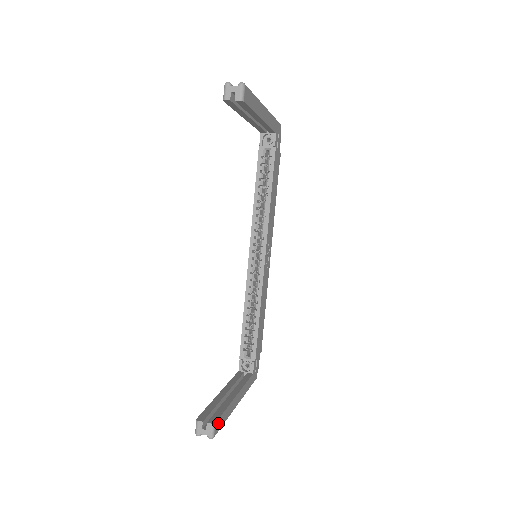
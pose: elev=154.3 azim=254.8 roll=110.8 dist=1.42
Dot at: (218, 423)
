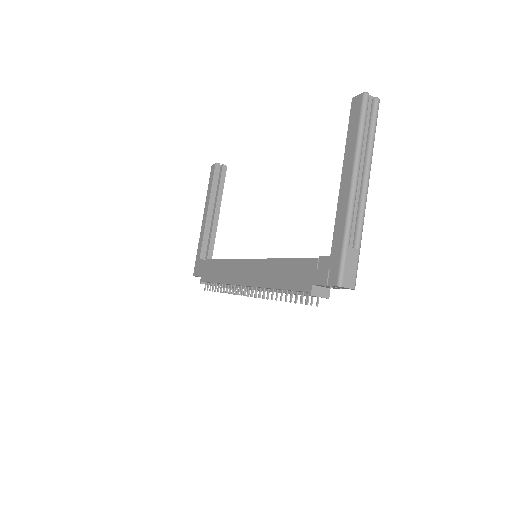
Dot at: occluded
